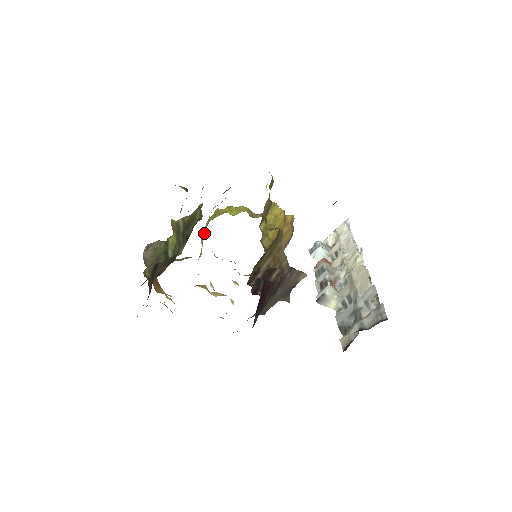
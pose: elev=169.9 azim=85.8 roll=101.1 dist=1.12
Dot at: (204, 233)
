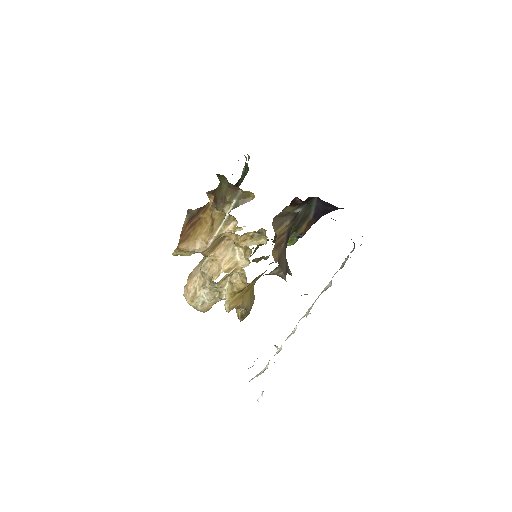
Dot at: (203, 257)
